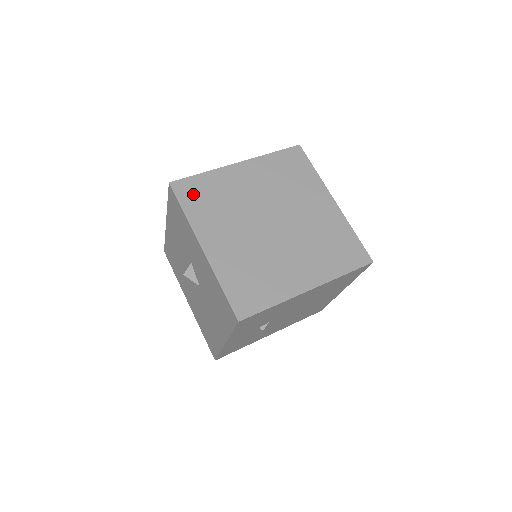
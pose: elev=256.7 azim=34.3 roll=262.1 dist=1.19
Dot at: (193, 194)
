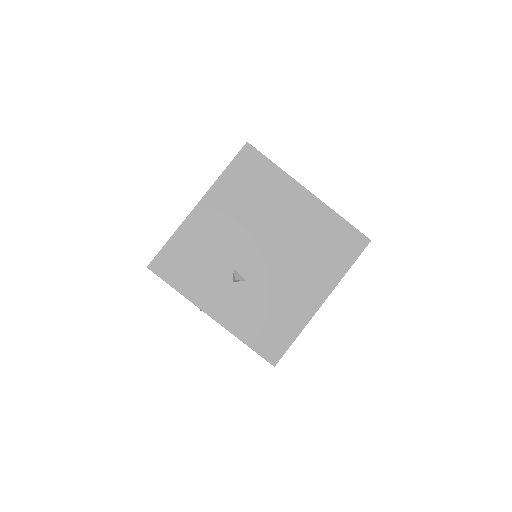
Dot at: occluded
